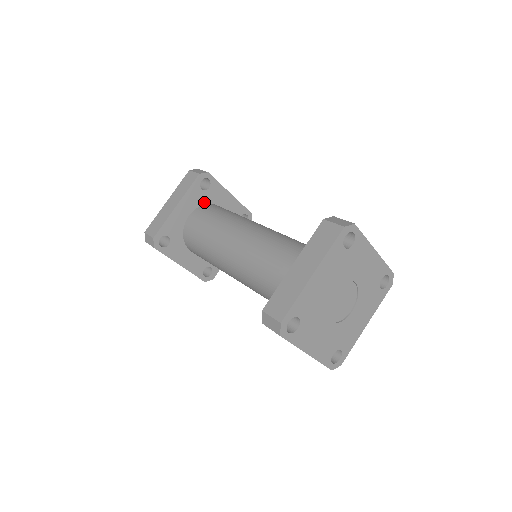
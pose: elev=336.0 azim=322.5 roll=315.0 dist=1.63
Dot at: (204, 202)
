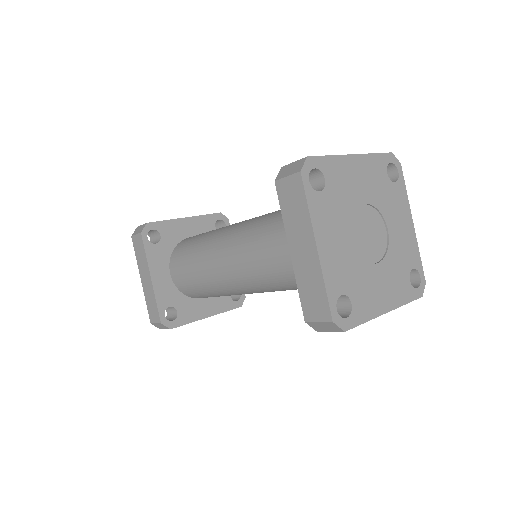
Dot at: occluded
